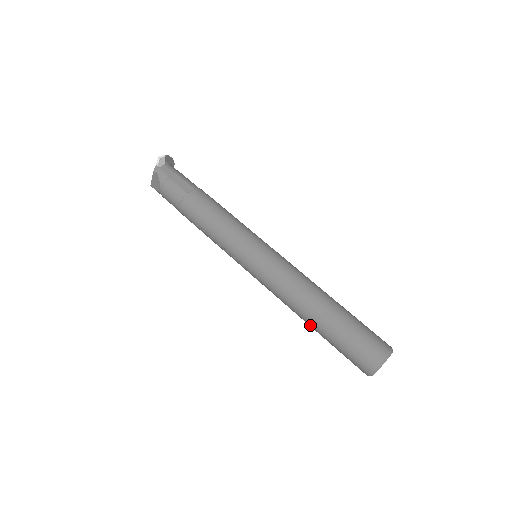
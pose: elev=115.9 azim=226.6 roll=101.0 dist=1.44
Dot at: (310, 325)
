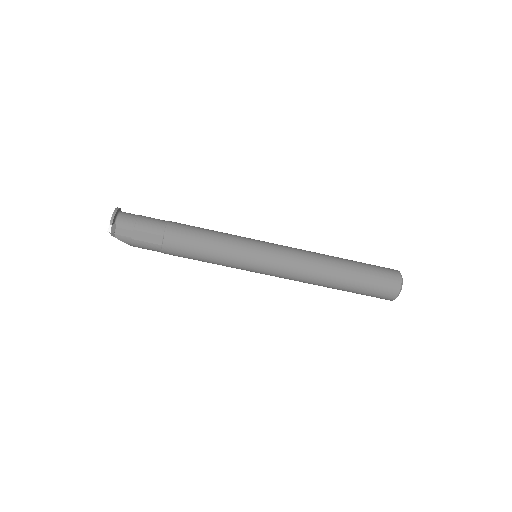
Dot at: occluded
